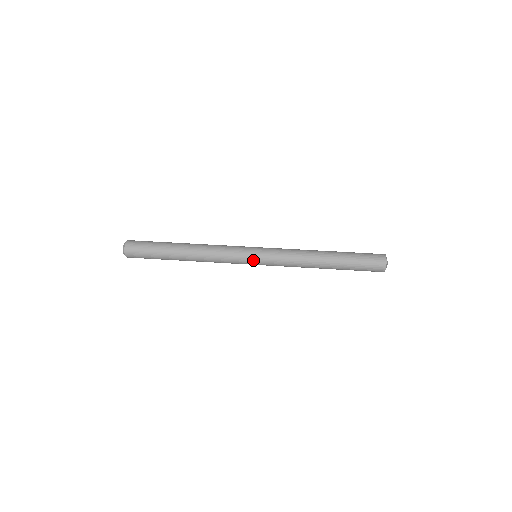
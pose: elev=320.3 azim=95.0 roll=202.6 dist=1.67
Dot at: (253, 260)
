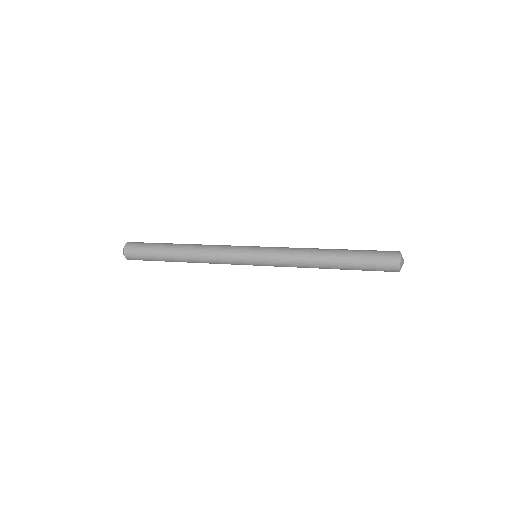
Dot at: (252, 250)
